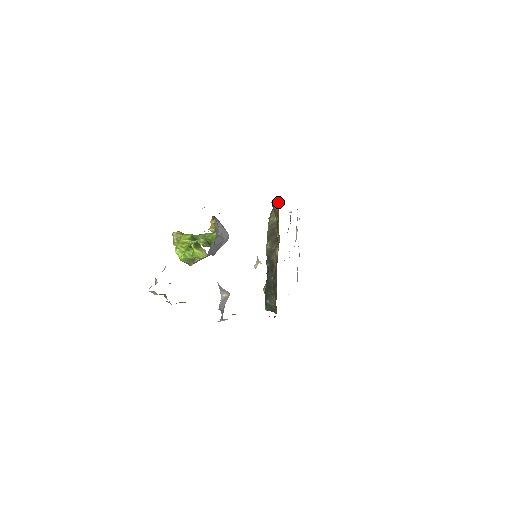
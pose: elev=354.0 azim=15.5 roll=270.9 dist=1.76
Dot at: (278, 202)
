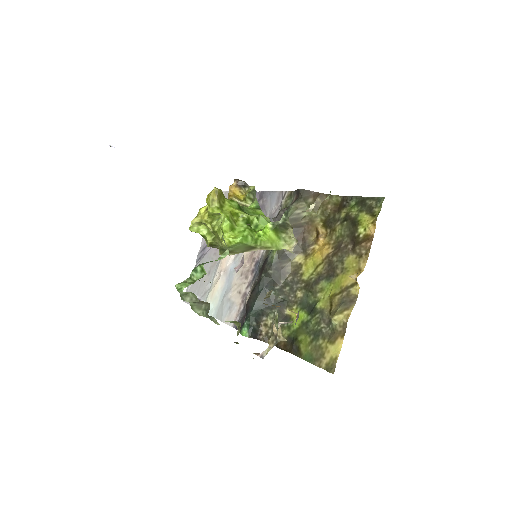
Dot at: (328, 194)
